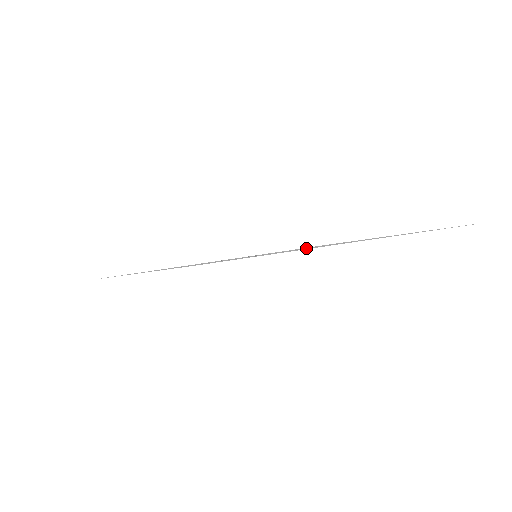
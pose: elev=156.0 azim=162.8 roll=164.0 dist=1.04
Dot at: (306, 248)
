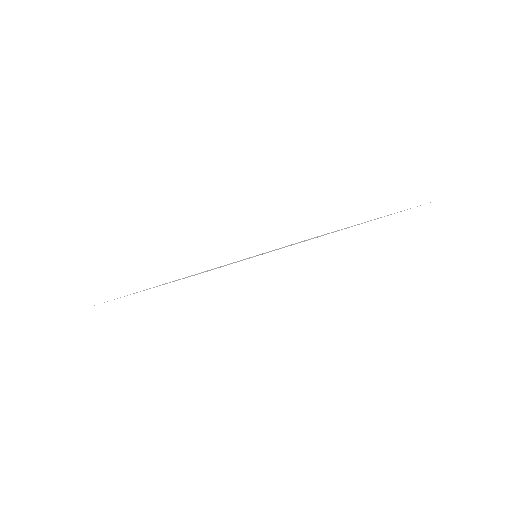
Dot at: (300, 242)
